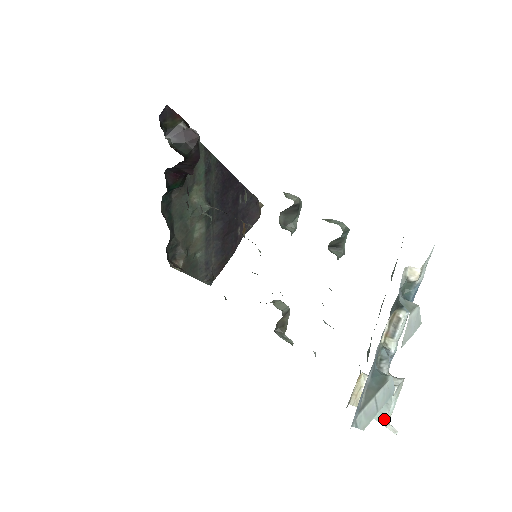
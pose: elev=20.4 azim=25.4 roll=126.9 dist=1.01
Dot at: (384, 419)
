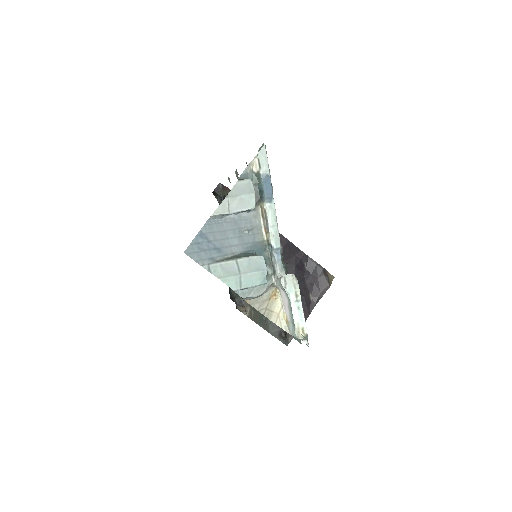
Dot at: (294, 328)
